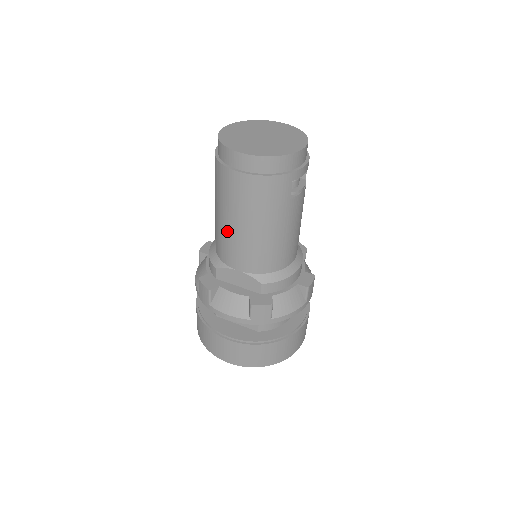
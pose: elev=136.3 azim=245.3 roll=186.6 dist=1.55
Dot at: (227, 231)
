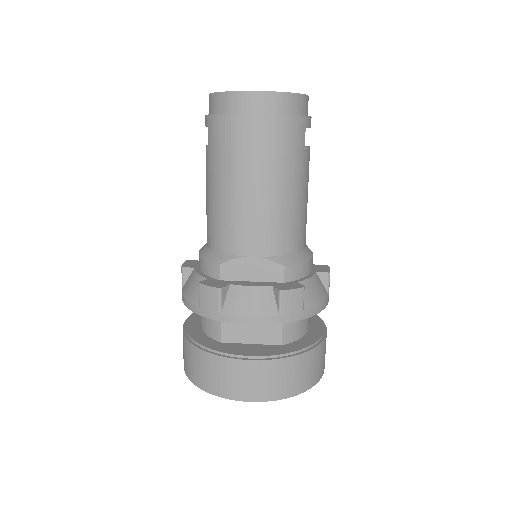
Dot at: (235, 203)
